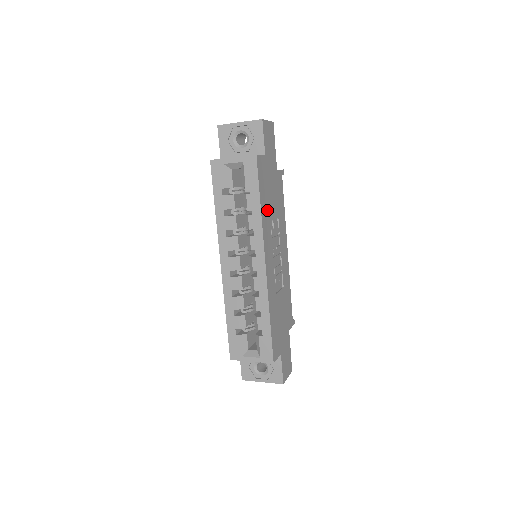
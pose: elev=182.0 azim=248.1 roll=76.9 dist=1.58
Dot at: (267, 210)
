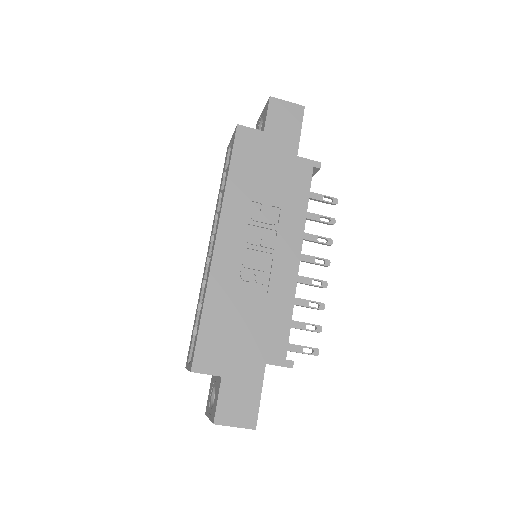
Dot at: (247, 187)
